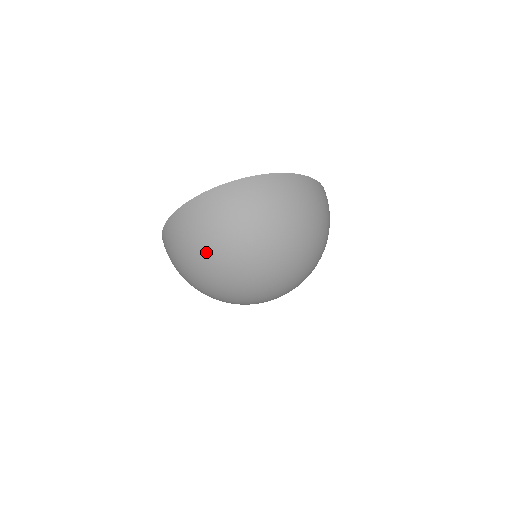
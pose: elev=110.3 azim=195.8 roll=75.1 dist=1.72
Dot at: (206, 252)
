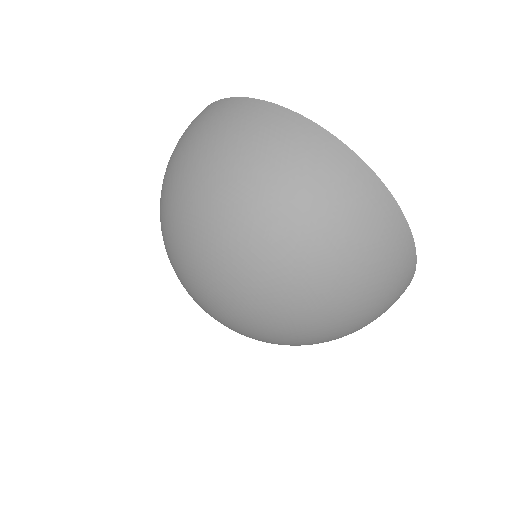
Dot at: (238, 186)
